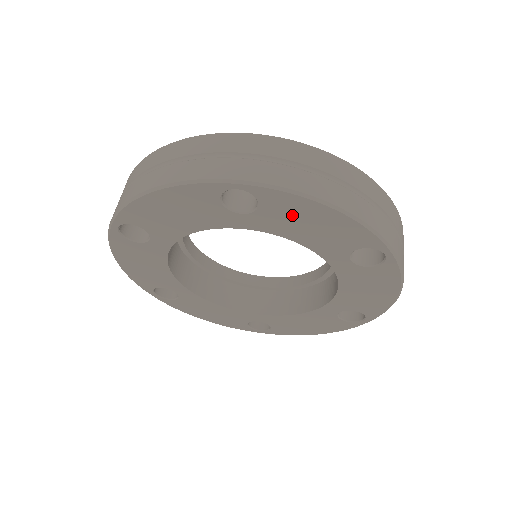
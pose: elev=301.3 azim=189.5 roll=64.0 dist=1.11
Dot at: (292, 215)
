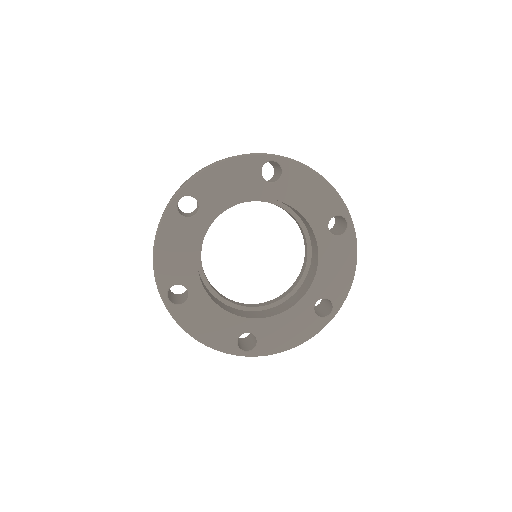
Dot at: (213, 187)
